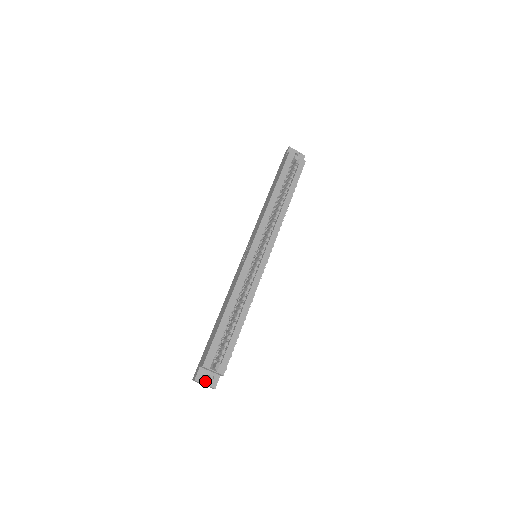
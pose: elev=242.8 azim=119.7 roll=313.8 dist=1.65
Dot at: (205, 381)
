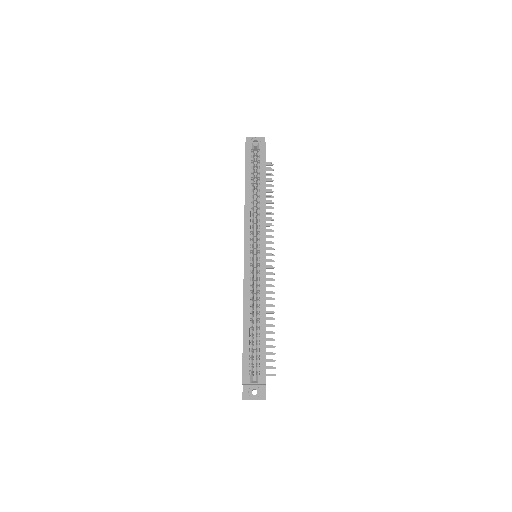
Dot at: (253, 396)
